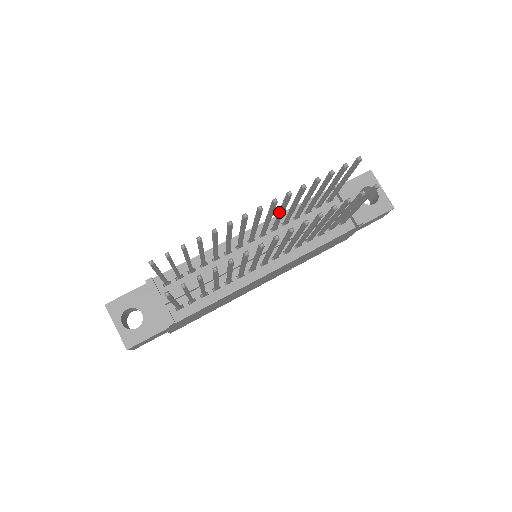
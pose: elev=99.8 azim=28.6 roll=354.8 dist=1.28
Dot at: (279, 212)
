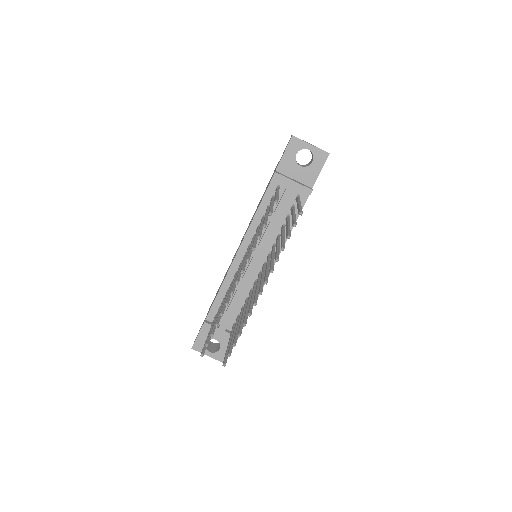
Dot at: occluded
